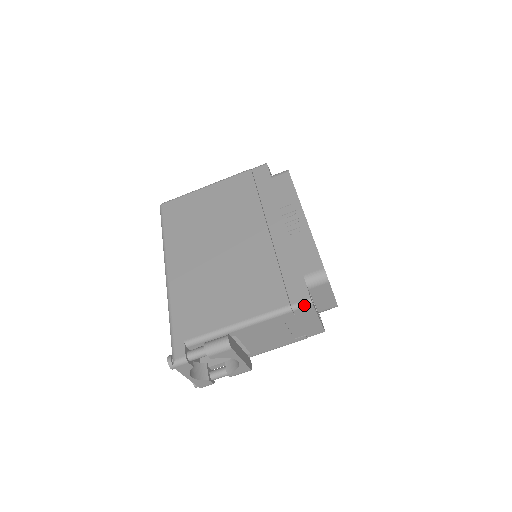
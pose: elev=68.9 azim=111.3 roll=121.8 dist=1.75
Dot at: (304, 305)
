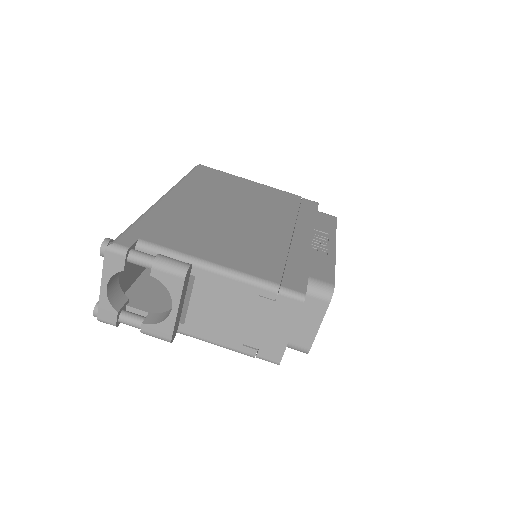
Dot at: (294, 295)
